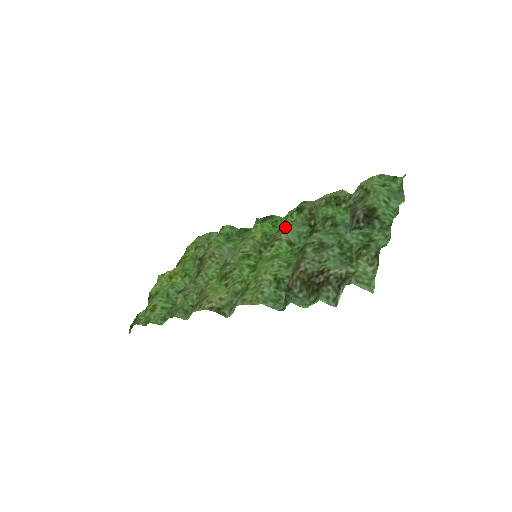
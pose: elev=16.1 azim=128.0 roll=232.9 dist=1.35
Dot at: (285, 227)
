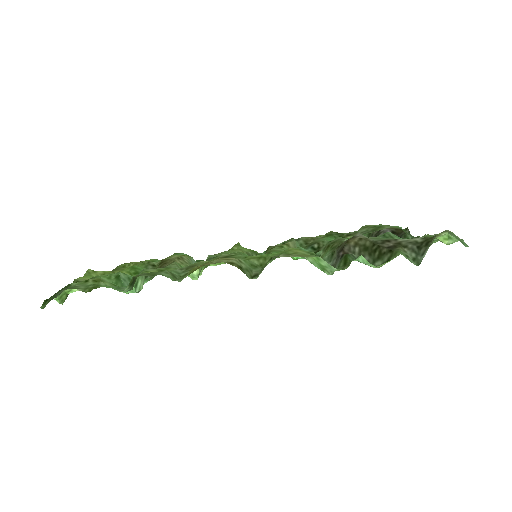
Dot at: occluded
